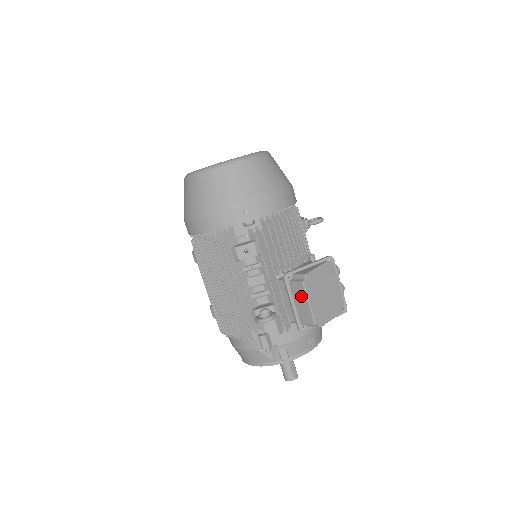
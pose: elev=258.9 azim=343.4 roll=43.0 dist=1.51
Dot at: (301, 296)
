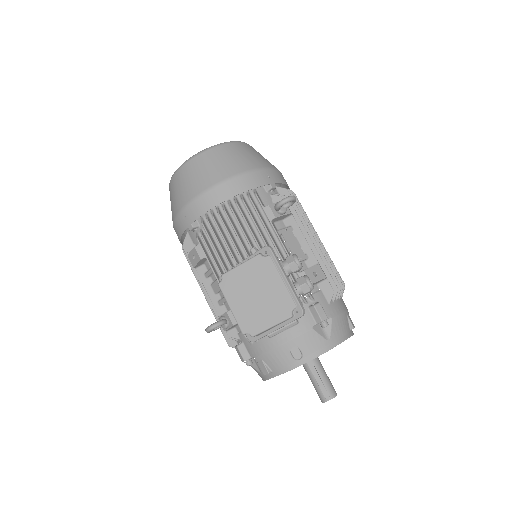
Dot at: occluded
